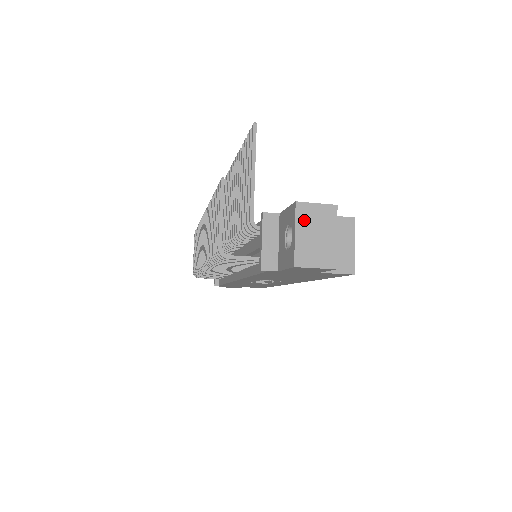
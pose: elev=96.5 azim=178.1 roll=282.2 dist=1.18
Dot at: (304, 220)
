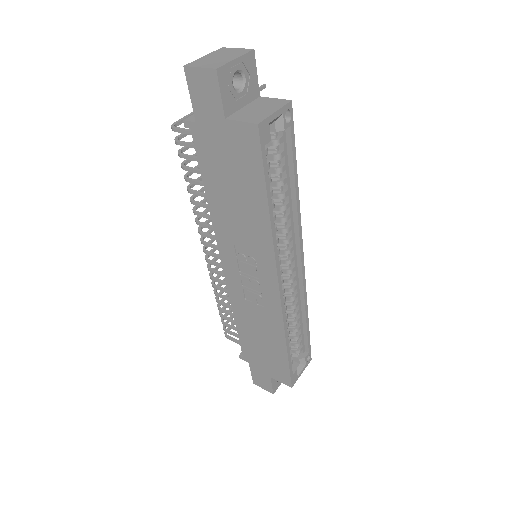
Dot at: (218, 53)
